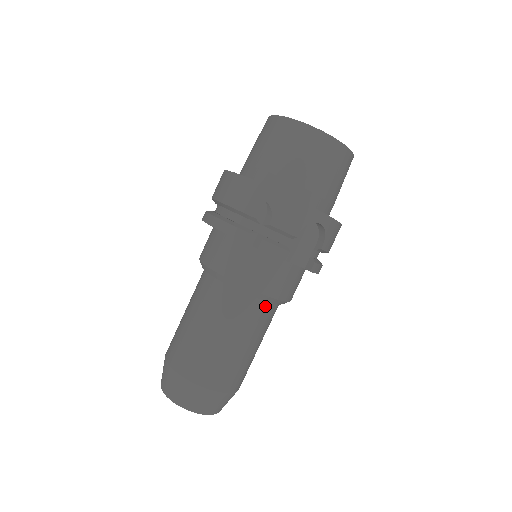
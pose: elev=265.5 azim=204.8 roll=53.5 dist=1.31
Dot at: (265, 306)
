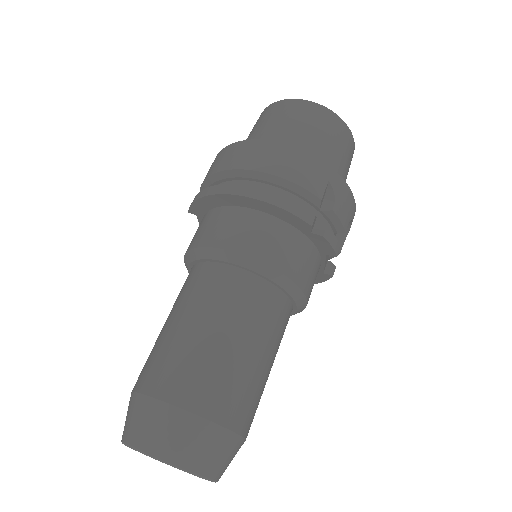
Dot at: occluded
